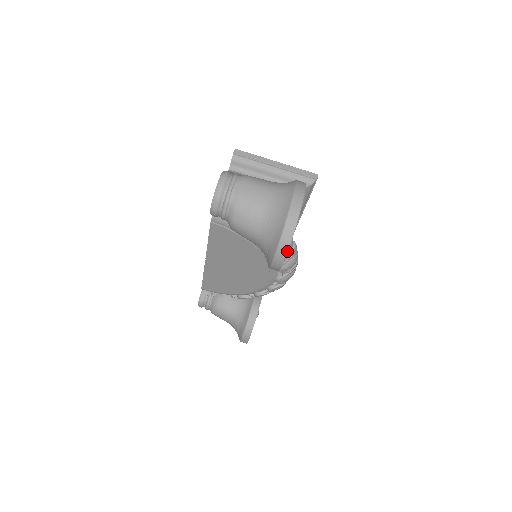
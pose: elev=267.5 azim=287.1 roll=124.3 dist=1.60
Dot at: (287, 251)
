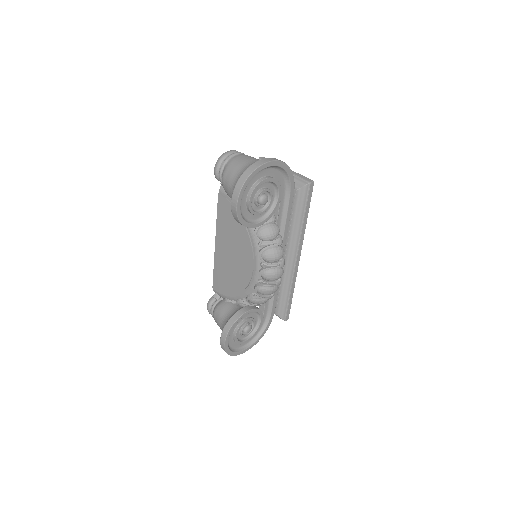
Dot at: (241, 189)
